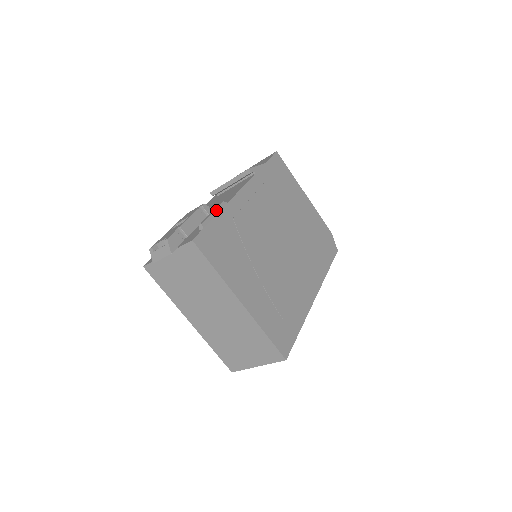
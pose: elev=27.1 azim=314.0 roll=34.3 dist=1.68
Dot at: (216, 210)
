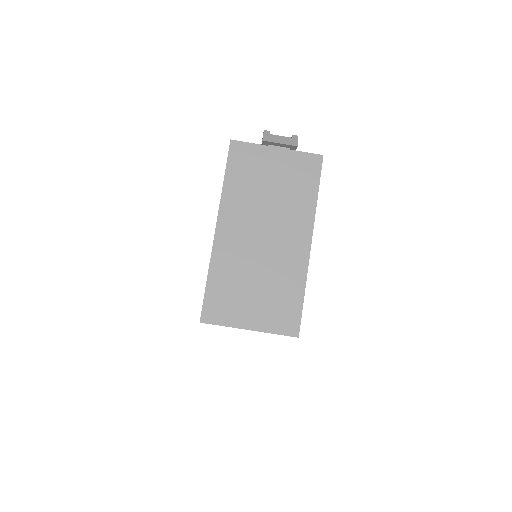
Dot at: occluded
